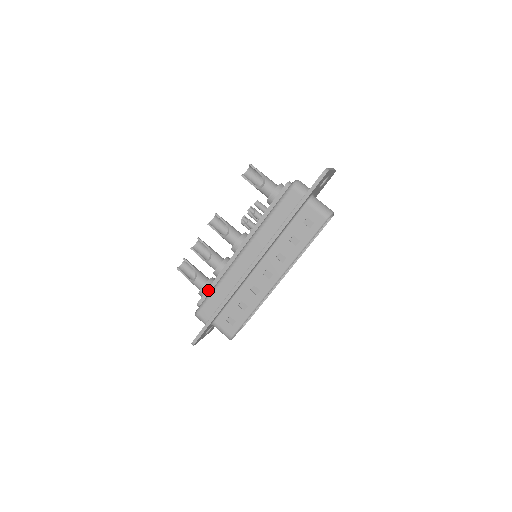
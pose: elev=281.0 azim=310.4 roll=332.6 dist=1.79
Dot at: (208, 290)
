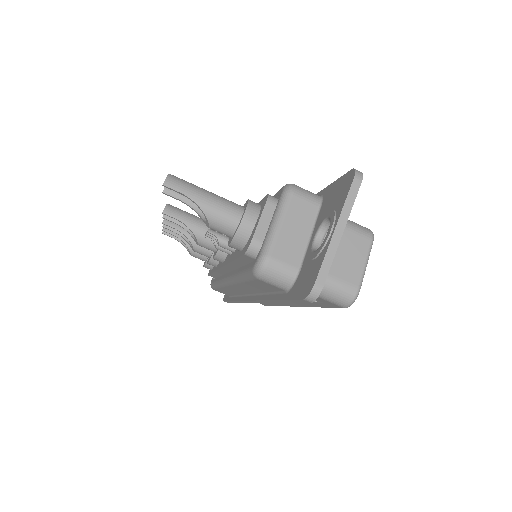
Dot at: (212, 274)
